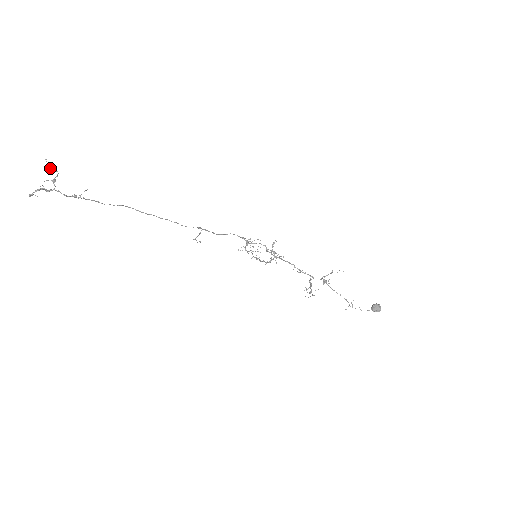
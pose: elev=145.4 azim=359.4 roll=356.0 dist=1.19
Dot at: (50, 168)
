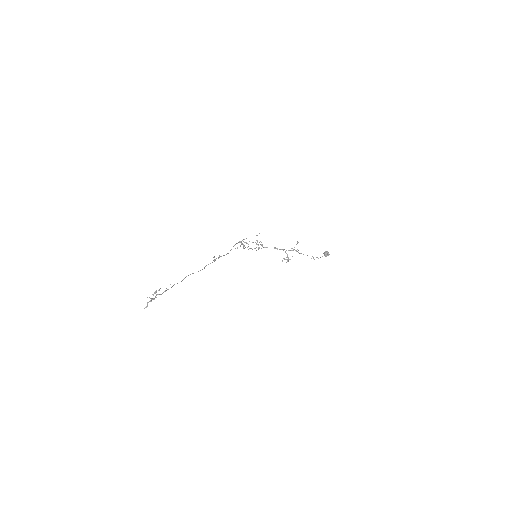
Dot at: occluded
